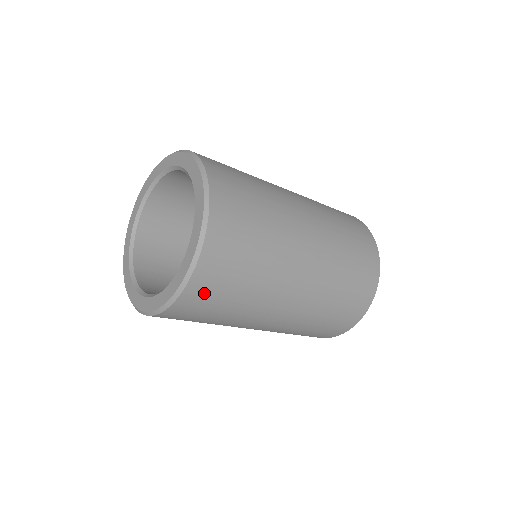
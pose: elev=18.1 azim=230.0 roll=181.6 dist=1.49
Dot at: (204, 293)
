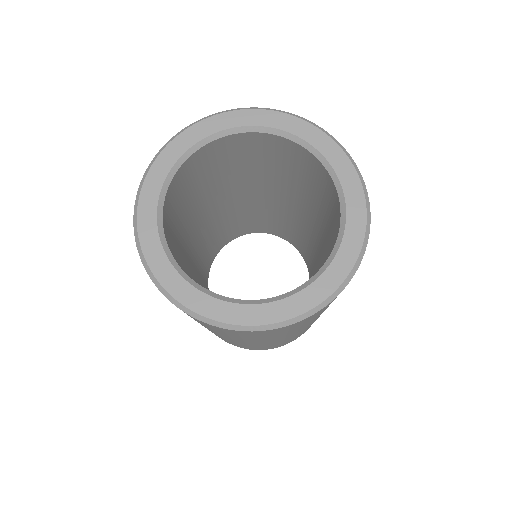
Dot at: (281, 330)
